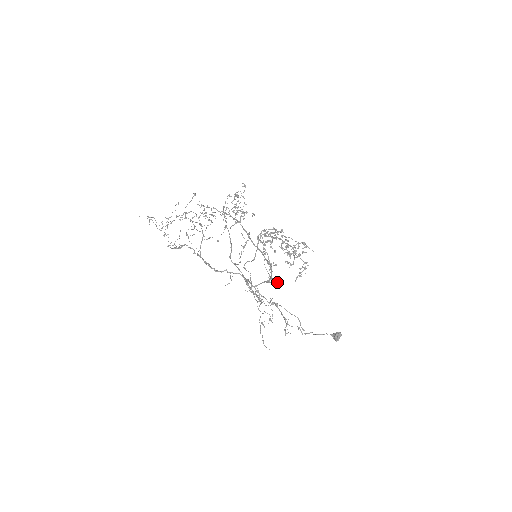
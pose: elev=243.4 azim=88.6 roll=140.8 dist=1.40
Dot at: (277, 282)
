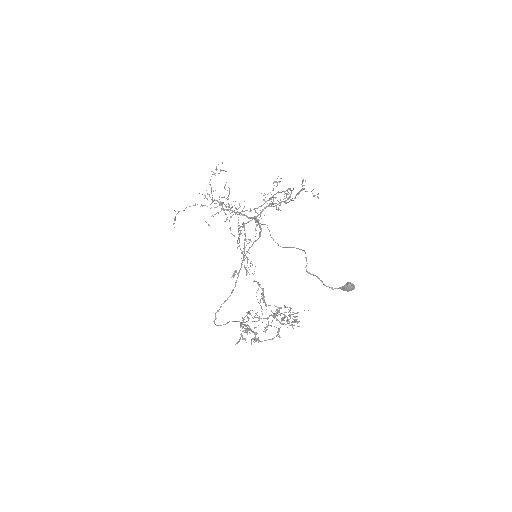
Dot at: (253, 332)
